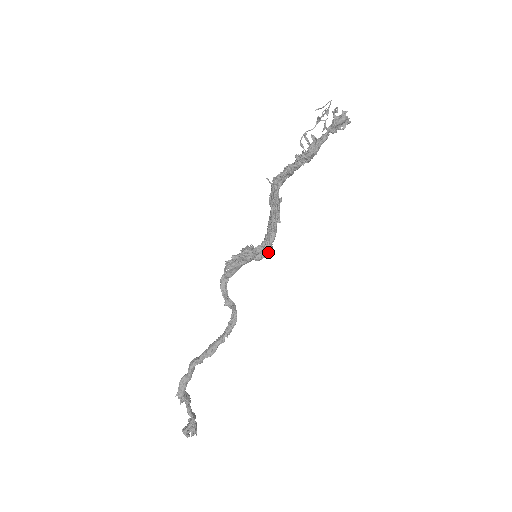
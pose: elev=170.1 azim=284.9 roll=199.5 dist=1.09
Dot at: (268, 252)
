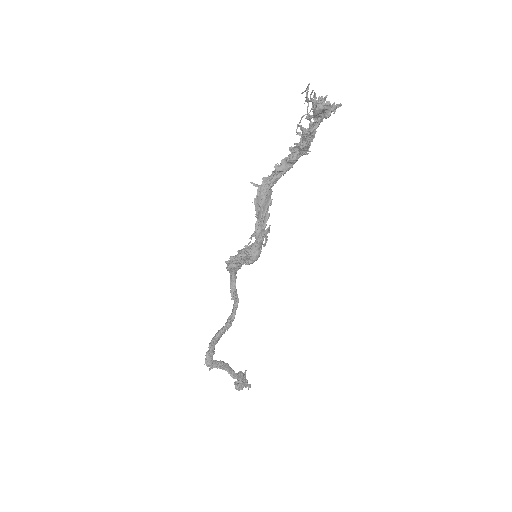
Dot at: (253, 259)
